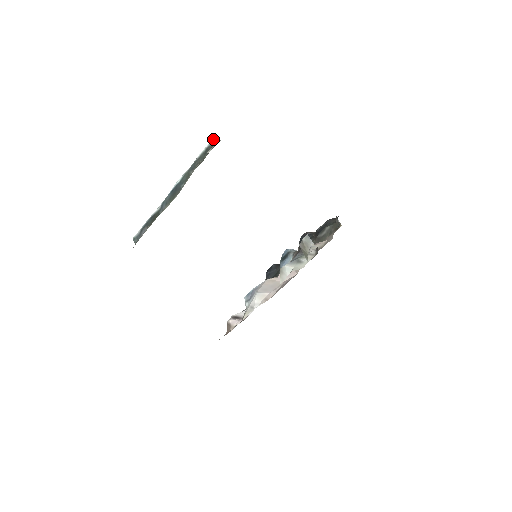
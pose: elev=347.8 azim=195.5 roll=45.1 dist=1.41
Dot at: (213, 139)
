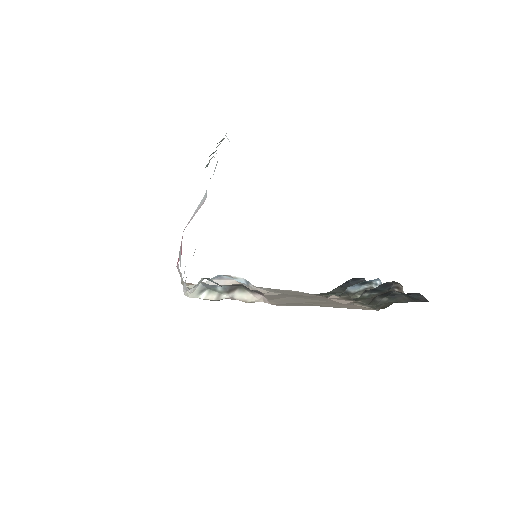
Dot at: occluded
